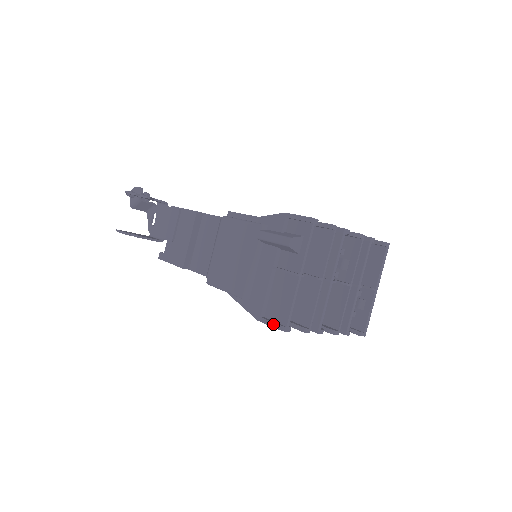
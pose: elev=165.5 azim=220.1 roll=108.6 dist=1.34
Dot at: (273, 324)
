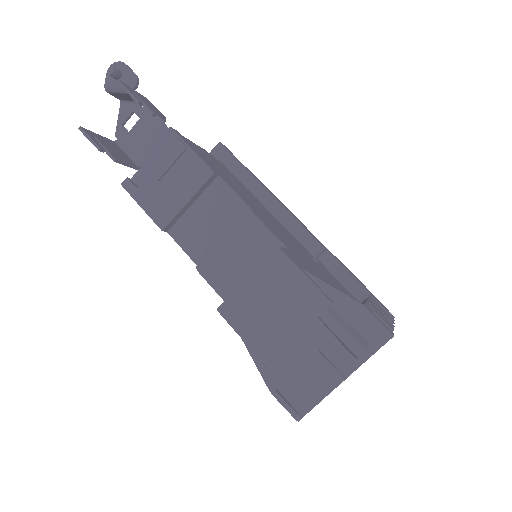
Dot at: (289, 409)
